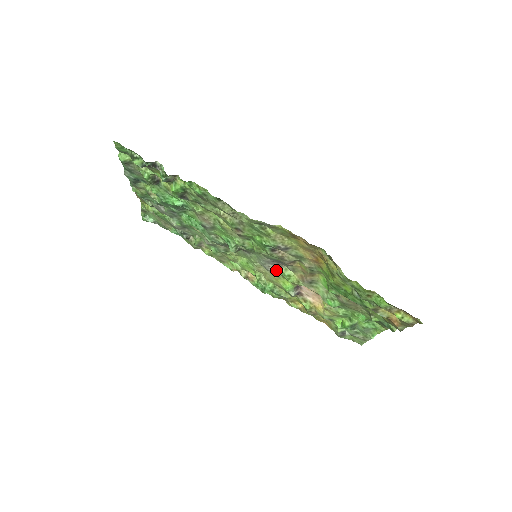
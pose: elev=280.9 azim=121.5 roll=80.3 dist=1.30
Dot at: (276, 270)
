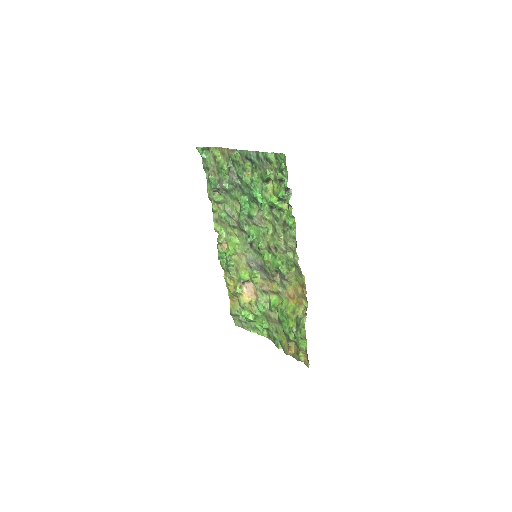
Dot at: (253, 268)
